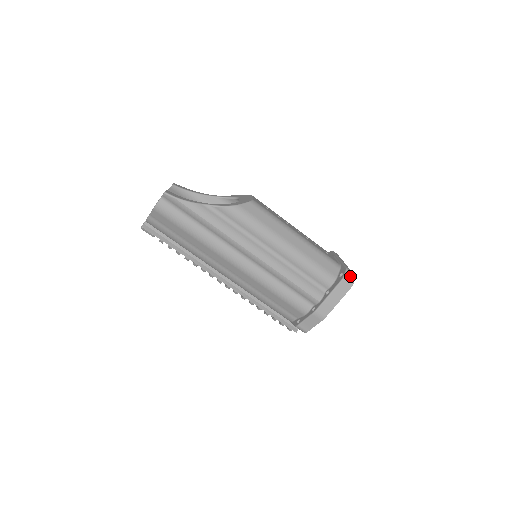
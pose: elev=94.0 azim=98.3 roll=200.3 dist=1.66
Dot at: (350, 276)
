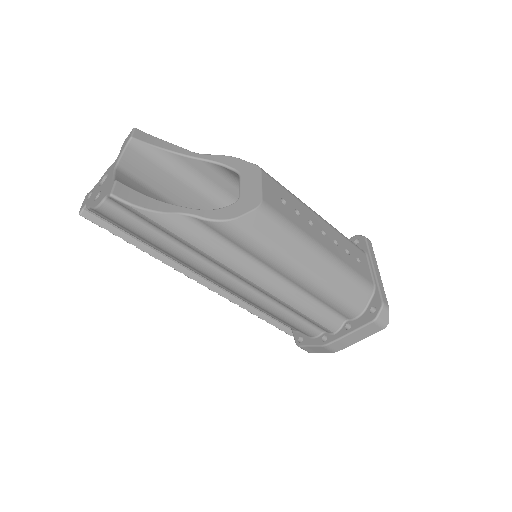
Dot at: (385, 315)
